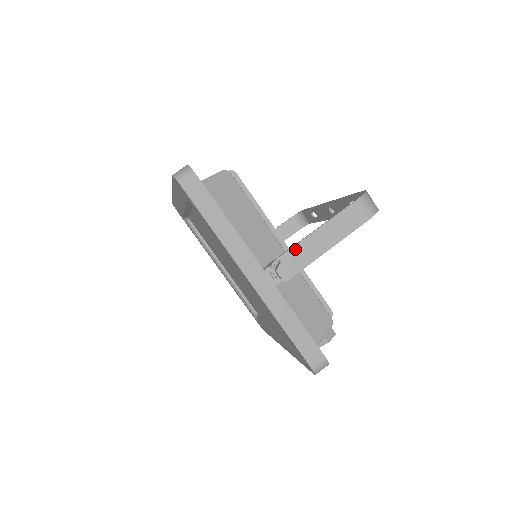
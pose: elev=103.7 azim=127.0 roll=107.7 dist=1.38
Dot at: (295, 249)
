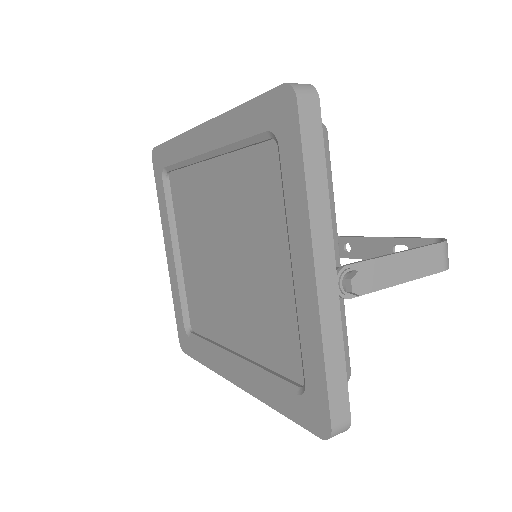
Dot at: (371, 264)
